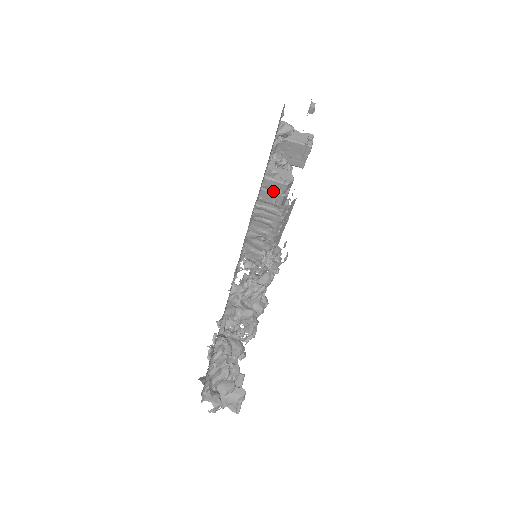
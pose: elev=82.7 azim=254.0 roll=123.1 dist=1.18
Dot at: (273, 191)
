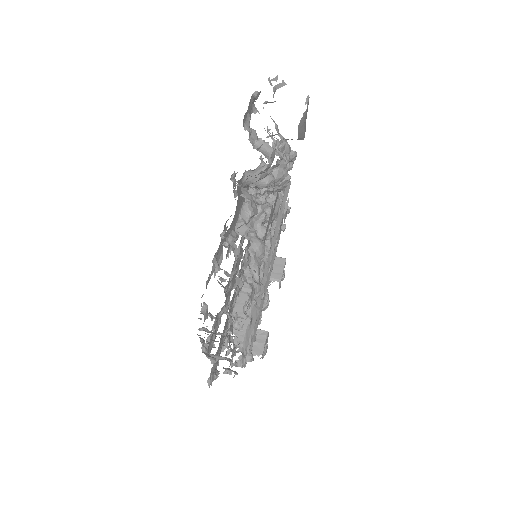
Dot at: occluded
